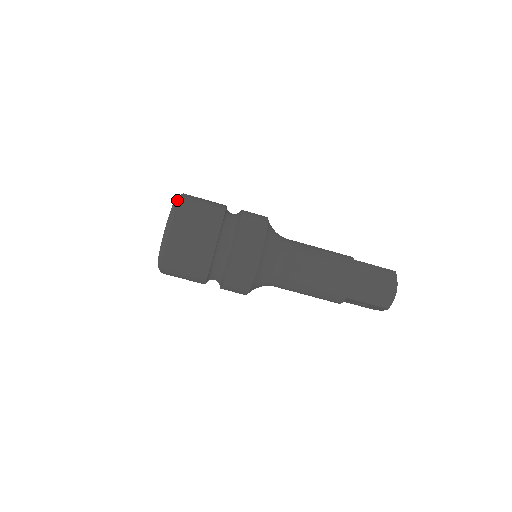
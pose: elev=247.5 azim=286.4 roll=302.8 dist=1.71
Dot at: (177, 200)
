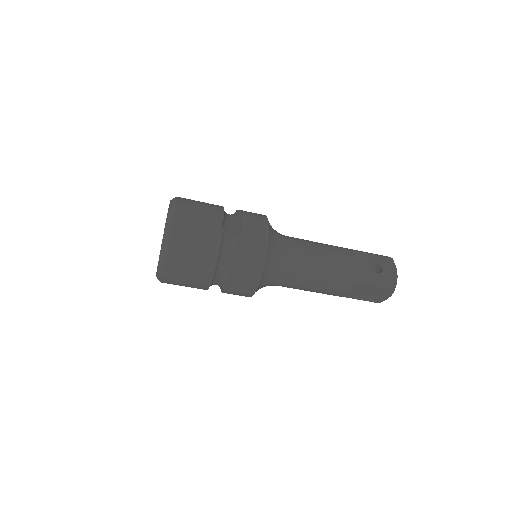
Dot at: (164, 252)
